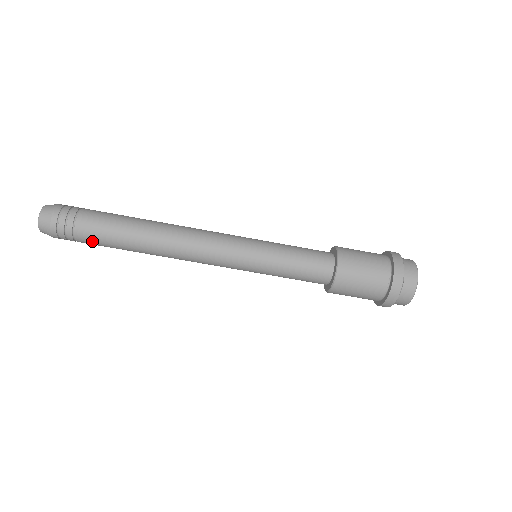
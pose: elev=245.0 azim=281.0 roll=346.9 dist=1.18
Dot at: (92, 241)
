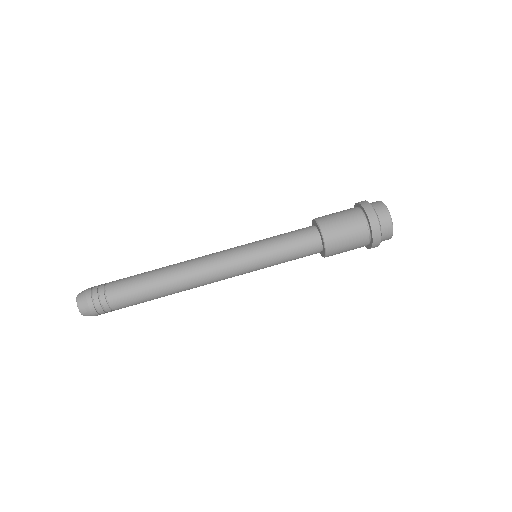
Dot at: (120, 286)
